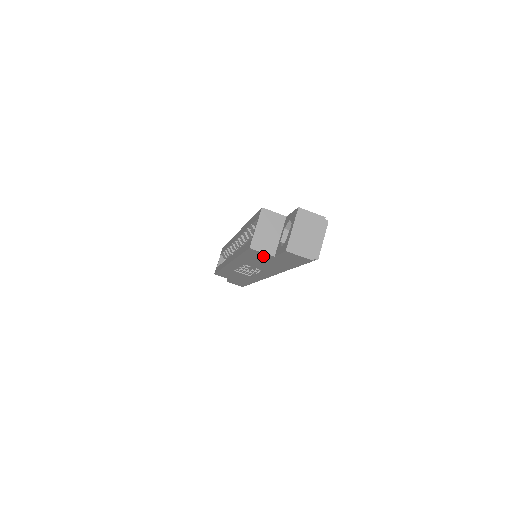
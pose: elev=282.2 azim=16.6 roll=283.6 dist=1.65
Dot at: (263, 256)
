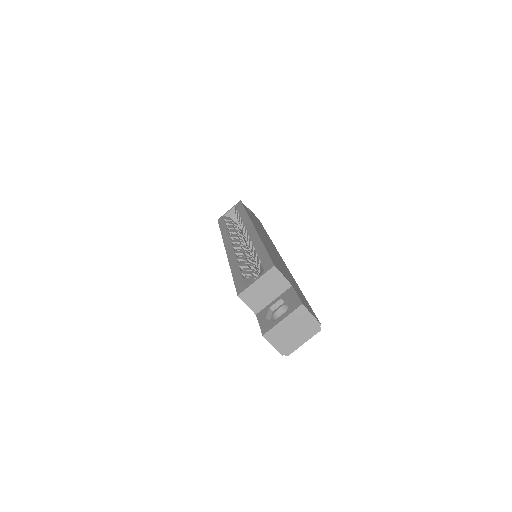
Dot at: occluded
